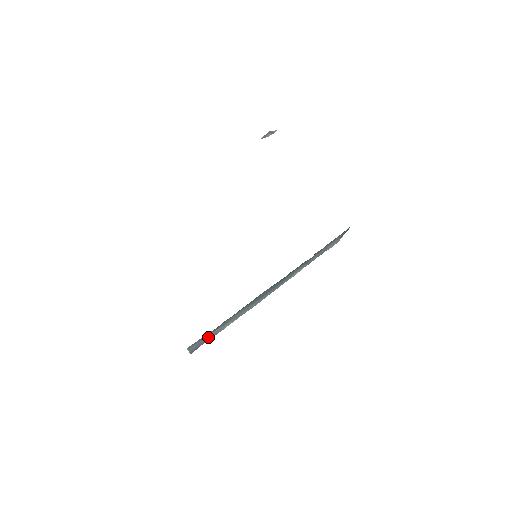
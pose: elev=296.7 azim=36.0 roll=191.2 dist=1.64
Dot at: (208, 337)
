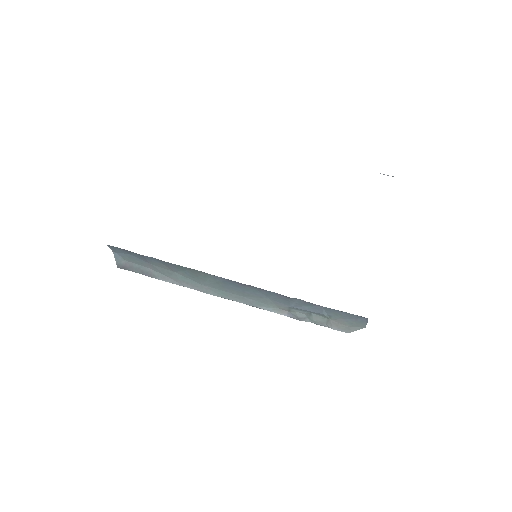
Dot at: (142, 269)
